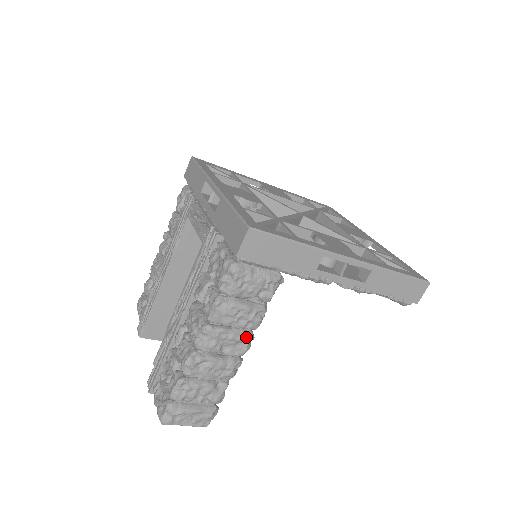
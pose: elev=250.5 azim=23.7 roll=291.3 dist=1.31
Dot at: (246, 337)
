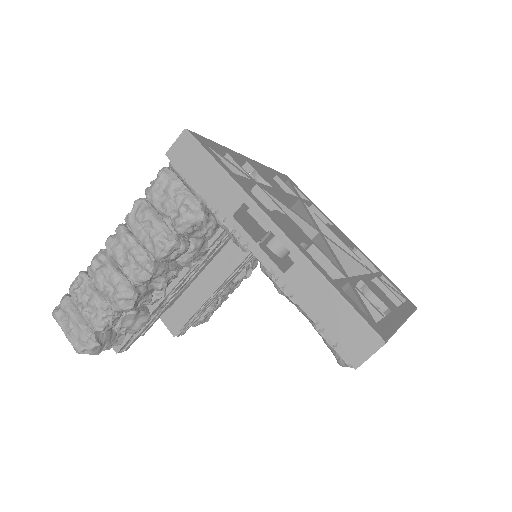
Dot at: (144, 261)
